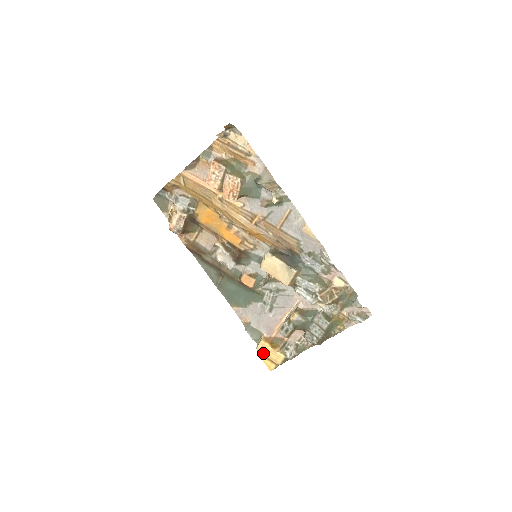
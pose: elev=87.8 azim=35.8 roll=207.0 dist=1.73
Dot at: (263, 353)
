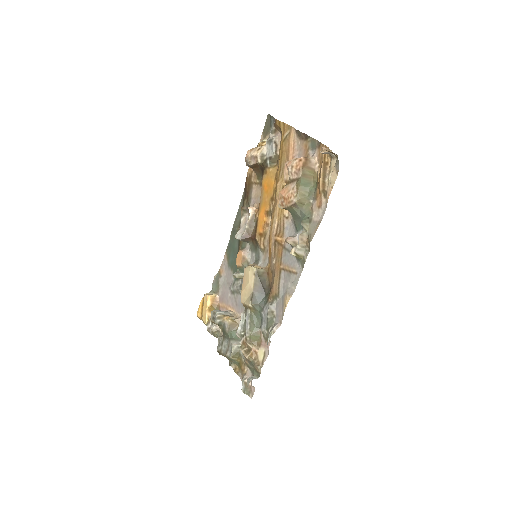
Dot at: (204, 302)
